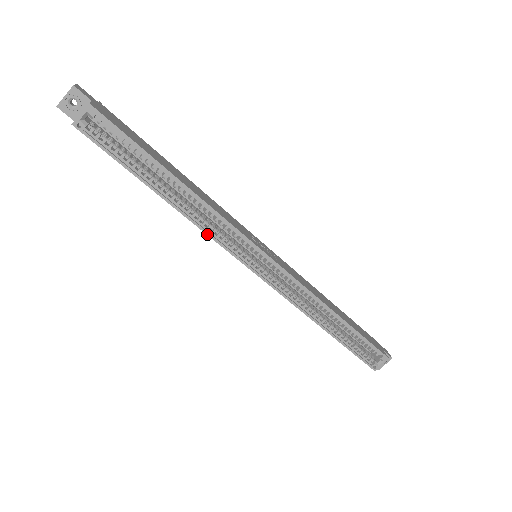
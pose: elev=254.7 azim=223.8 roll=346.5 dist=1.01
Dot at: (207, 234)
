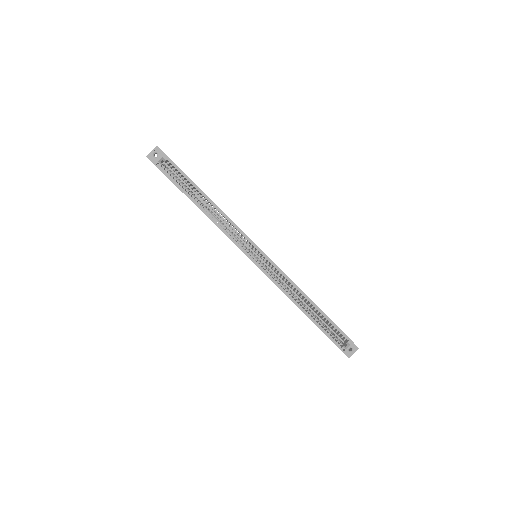
Dot at: occluded
